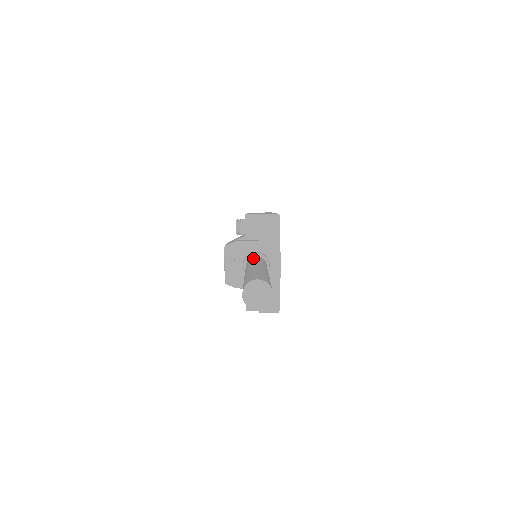
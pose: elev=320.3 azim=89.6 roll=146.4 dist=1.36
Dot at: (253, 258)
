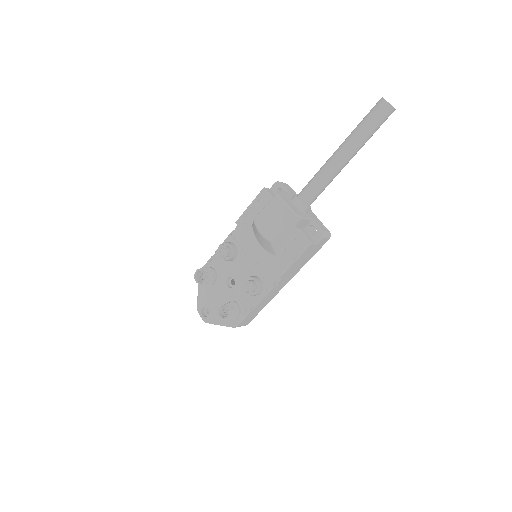
Dot at: (308, 182)
